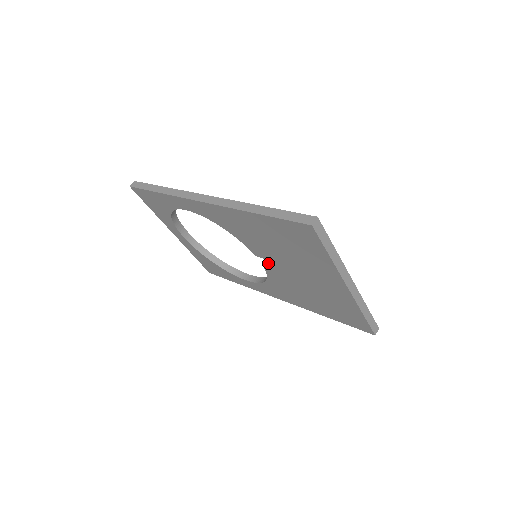
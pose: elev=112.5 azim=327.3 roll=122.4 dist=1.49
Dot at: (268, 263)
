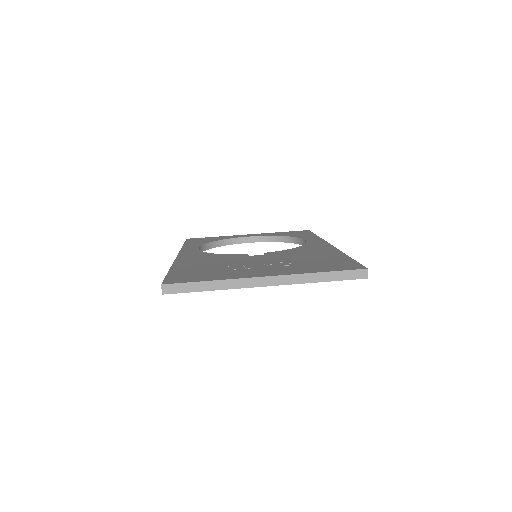
Dot at: occluded
